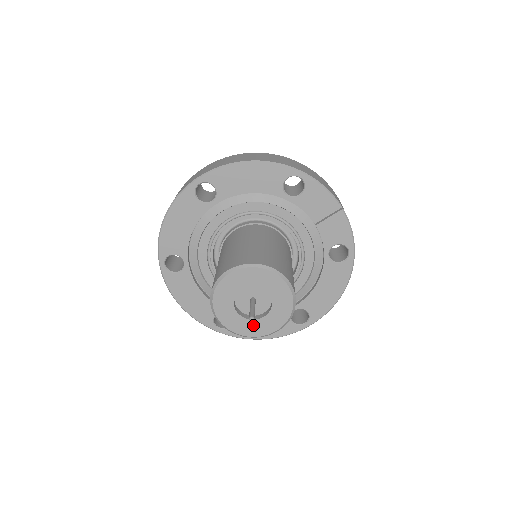
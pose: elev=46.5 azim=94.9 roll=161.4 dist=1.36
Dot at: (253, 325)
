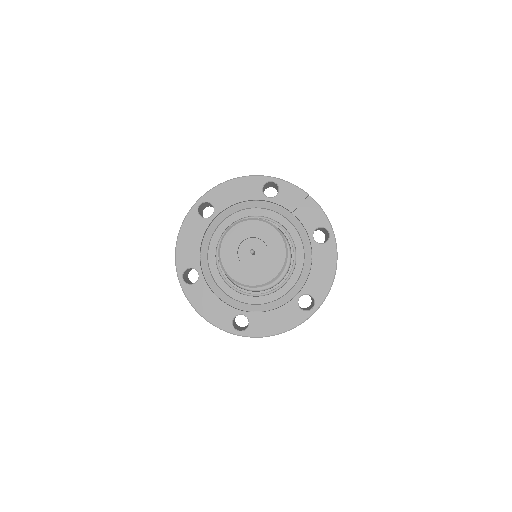
Dot at: (258, 273)
